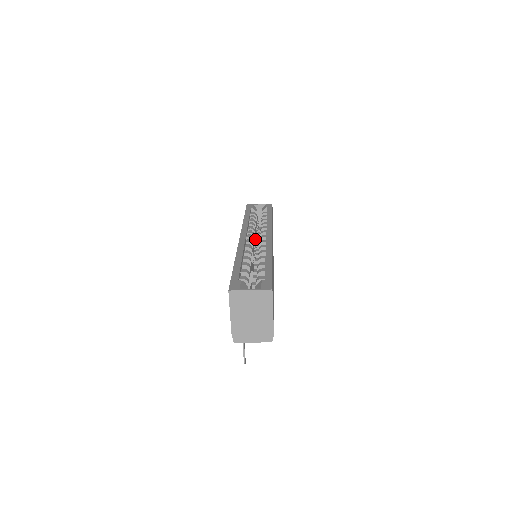
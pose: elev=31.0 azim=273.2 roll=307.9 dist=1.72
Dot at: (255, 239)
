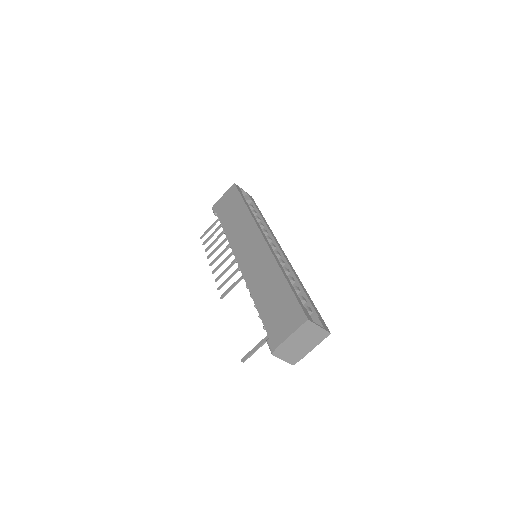
Dot at: occluded
